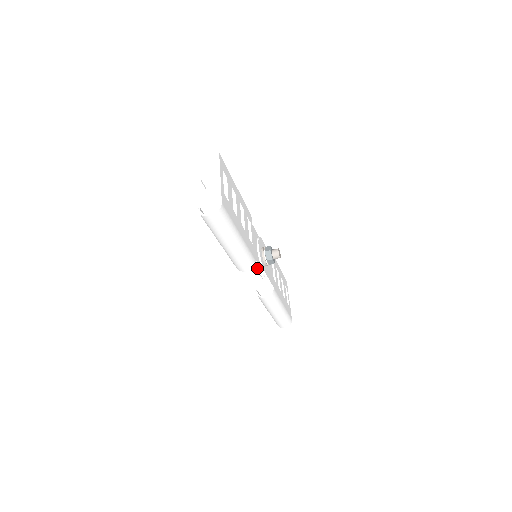
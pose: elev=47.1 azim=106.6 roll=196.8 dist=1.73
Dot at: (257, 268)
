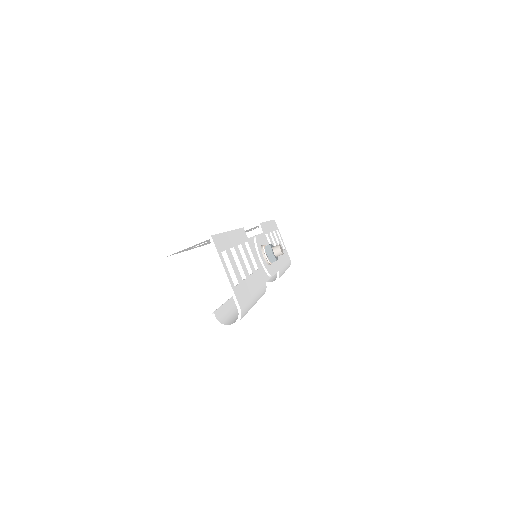
Dot at: (246, 231)
